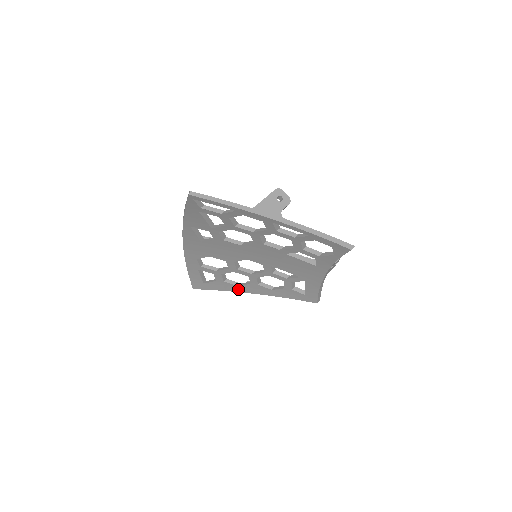
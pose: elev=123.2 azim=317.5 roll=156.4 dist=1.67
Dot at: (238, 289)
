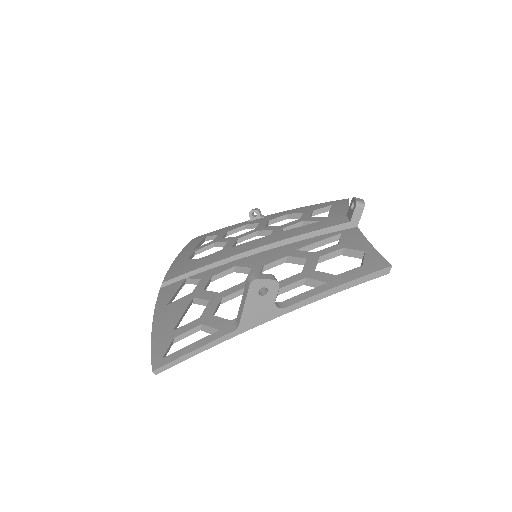
Dot at: occluded
